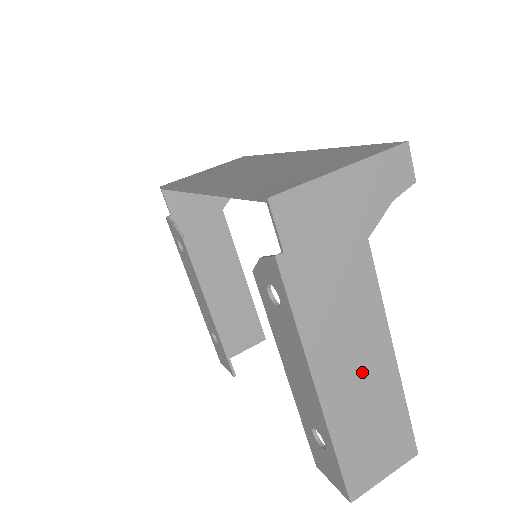
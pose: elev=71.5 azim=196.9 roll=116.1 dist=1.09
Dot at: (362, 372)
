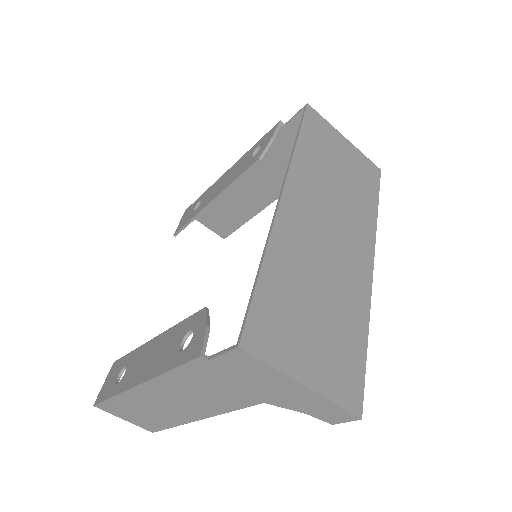
Dot at: (172, 406)
